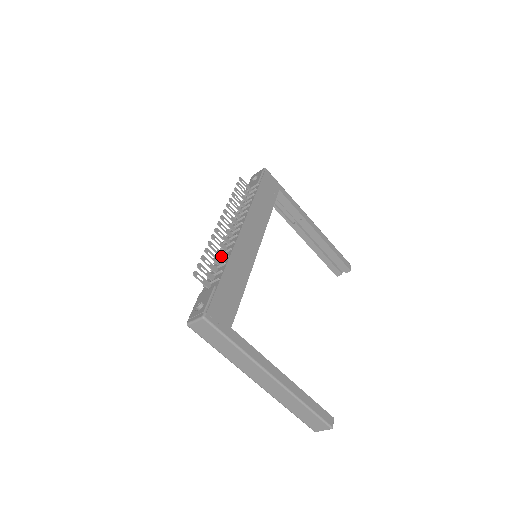
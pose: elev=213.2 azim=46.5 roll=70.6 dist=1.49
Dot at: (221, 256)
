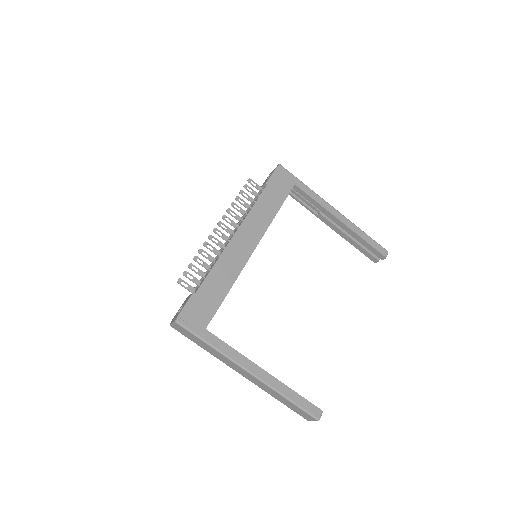
Dot at: (212, 261)
